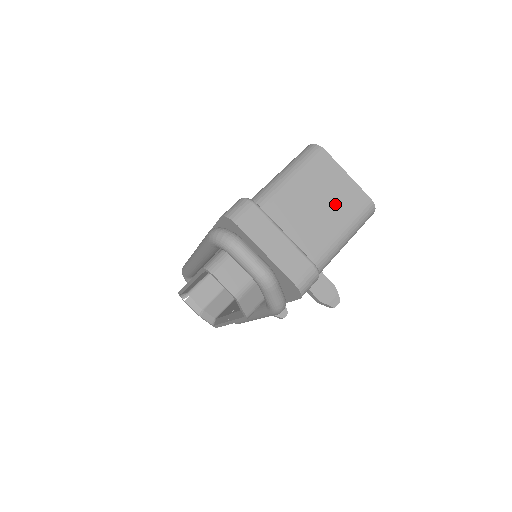
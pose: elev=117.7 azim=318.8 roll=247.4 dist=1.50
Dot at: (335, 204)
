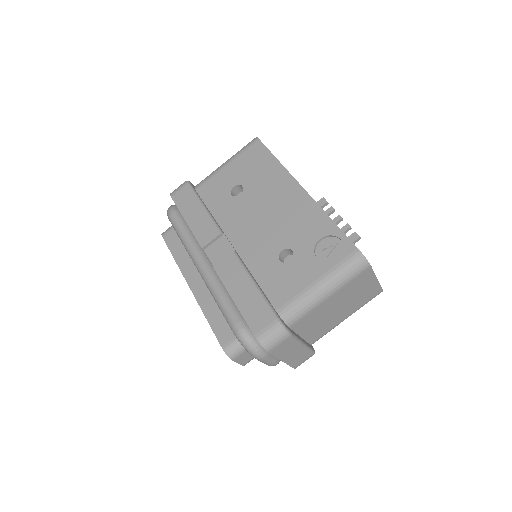
Dot at: (353, 303)
